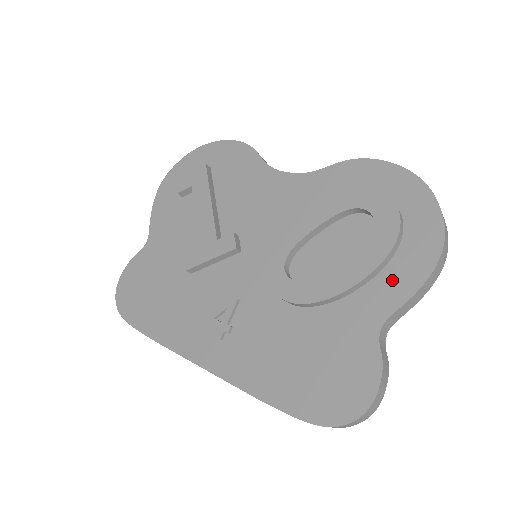
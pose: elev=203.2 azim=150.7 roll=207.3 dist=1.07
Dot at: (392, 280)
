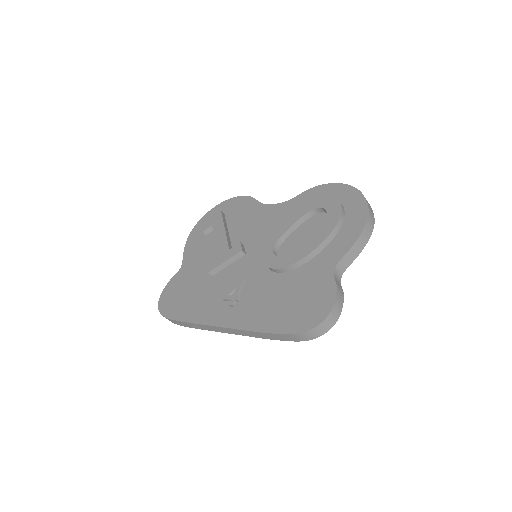
Dot at: (340, 241)
